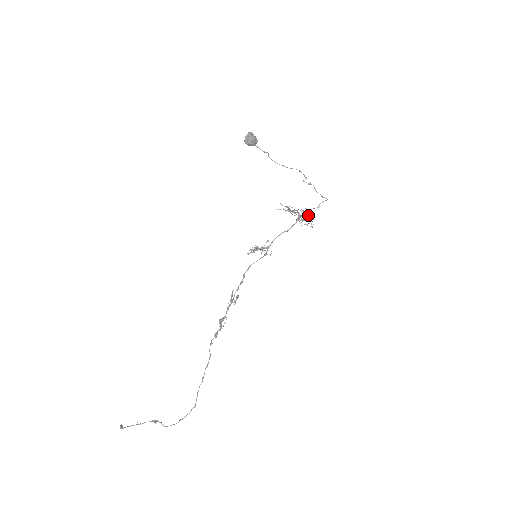
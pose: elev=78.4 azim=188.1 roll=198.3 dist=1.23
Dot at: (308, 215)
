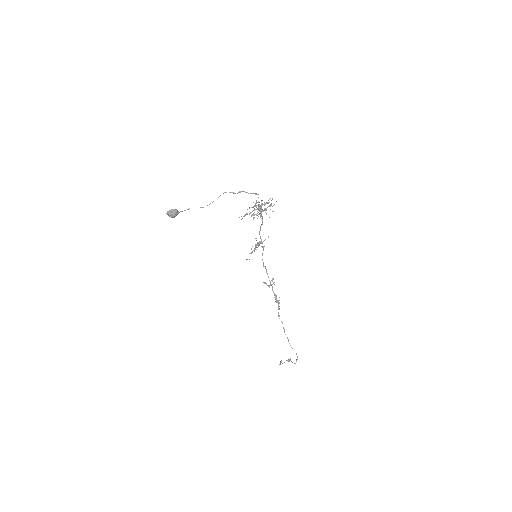
Dot at: occluded
